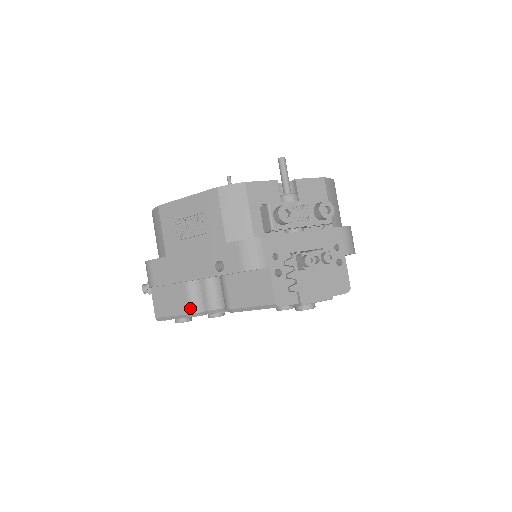
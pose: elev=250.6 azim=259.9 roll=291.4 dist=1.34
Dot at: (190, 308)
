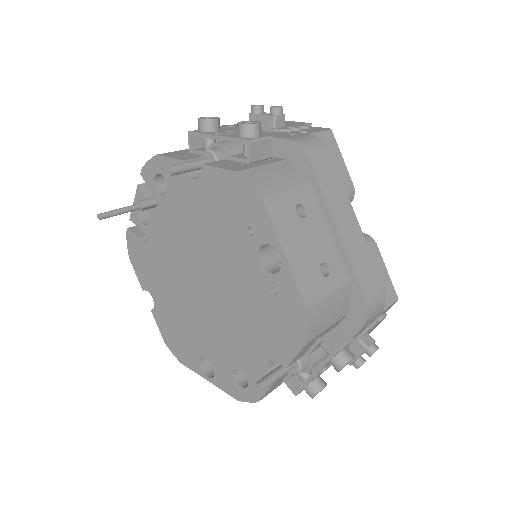
Dot at: occluded
